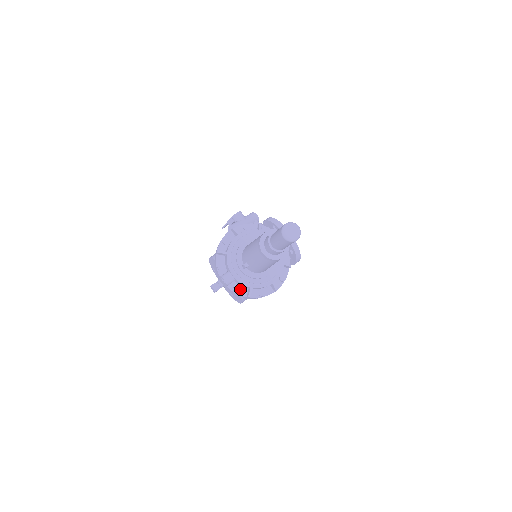
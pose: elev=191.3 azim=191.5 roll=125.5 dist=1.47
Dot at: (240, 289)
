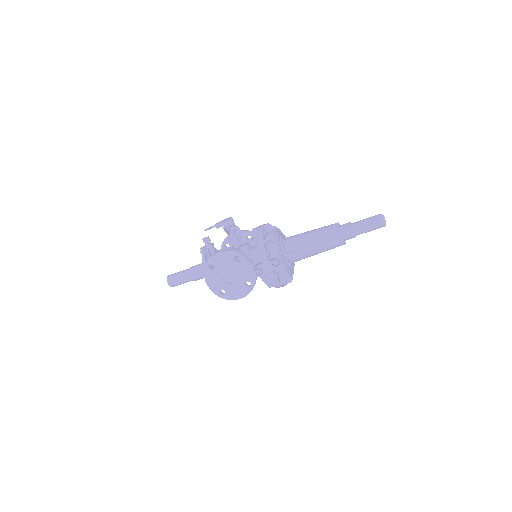
Dot at: (277, 276)
